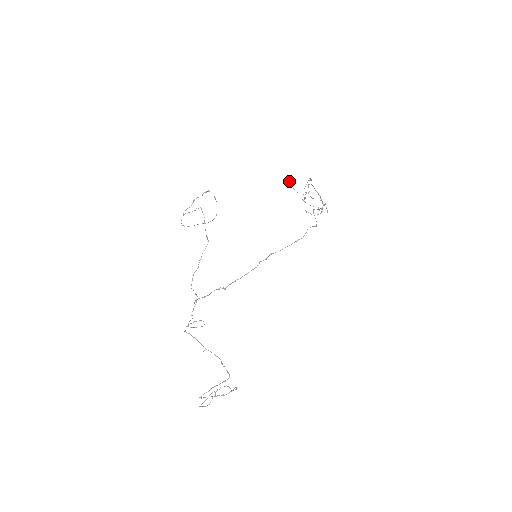
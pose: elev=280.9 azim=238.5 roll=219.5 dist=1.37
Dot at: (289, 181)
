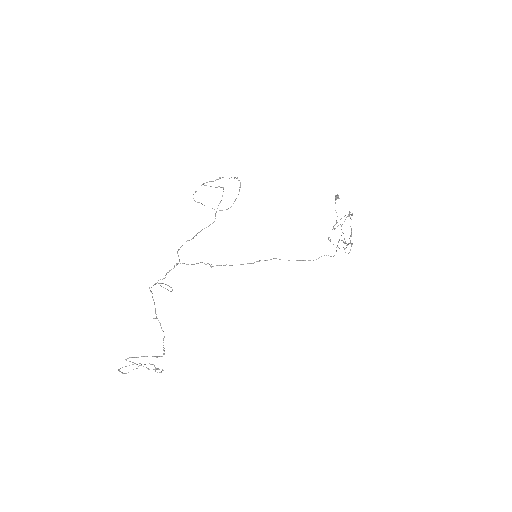
Dot at: (335, 197)
